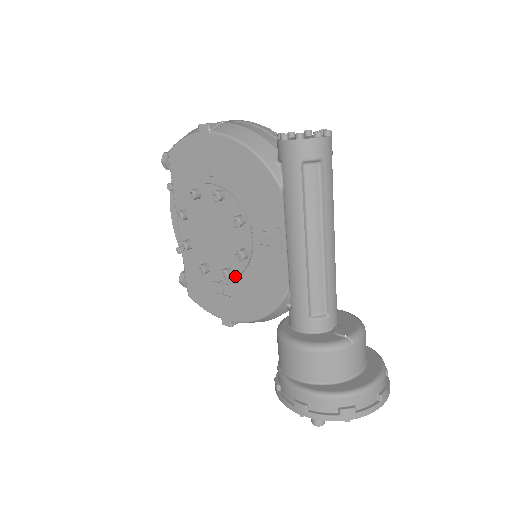
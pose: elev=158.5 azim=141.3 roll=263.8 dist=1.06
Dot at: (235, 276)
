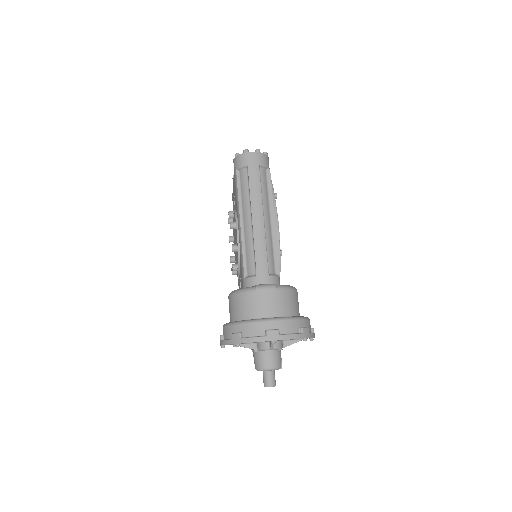
Dot at: (238, 268)
